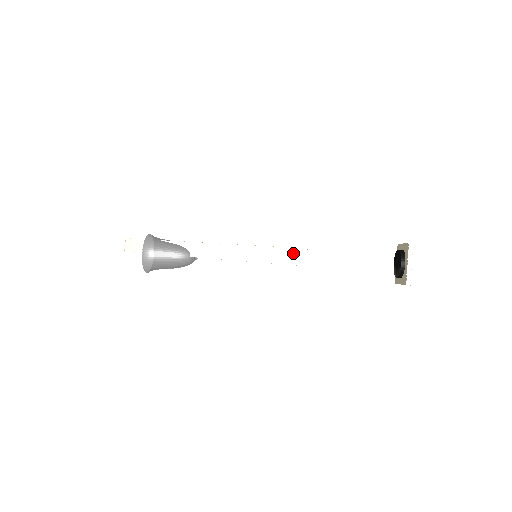
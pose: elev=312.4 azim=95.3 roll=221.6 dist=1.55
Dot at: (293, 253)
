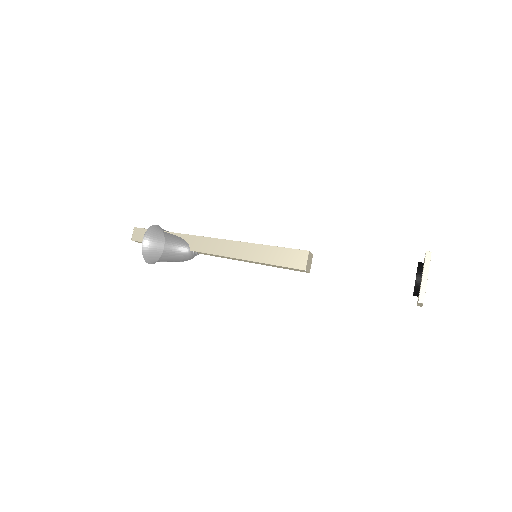
Dot at: (293, 255)
